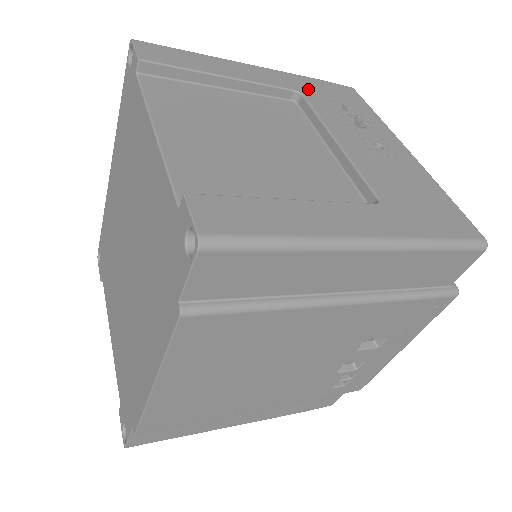
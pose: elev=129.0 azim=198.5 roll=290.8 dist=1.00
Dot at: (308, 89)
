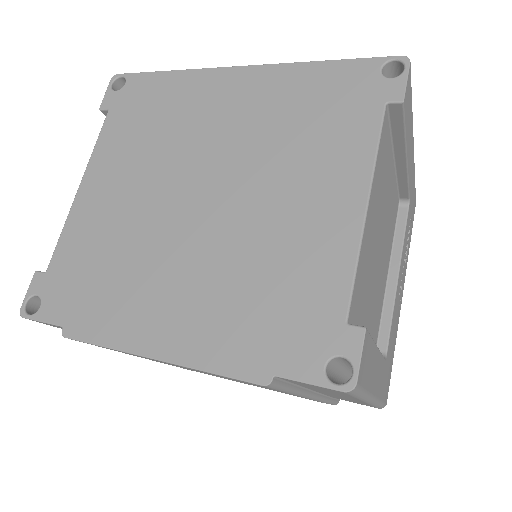
Dot at: occluded
